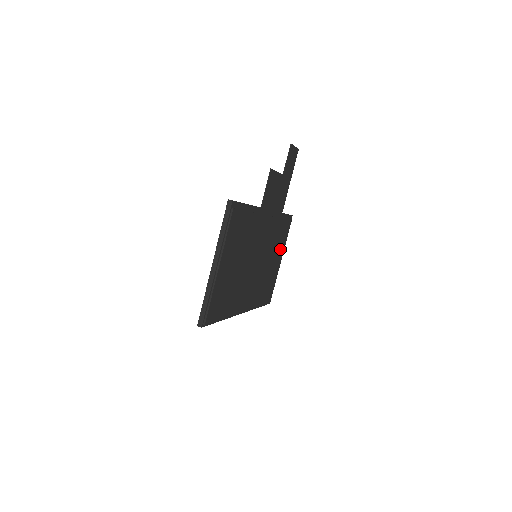
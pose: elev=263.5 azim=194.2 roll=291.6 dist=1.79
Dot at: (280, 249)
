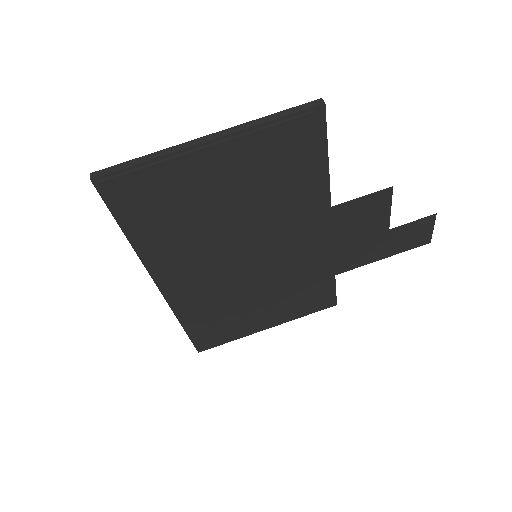
Dot at: (283, 312)
